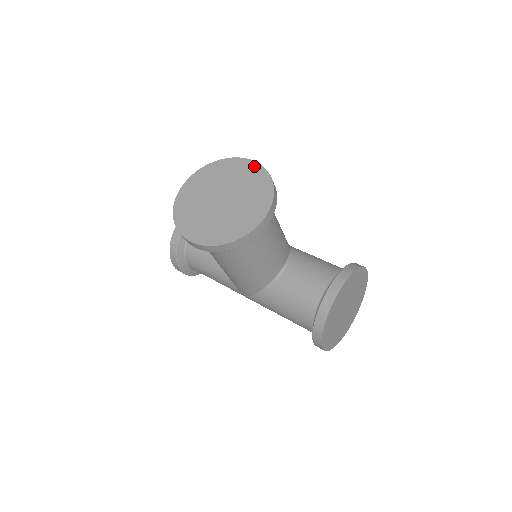
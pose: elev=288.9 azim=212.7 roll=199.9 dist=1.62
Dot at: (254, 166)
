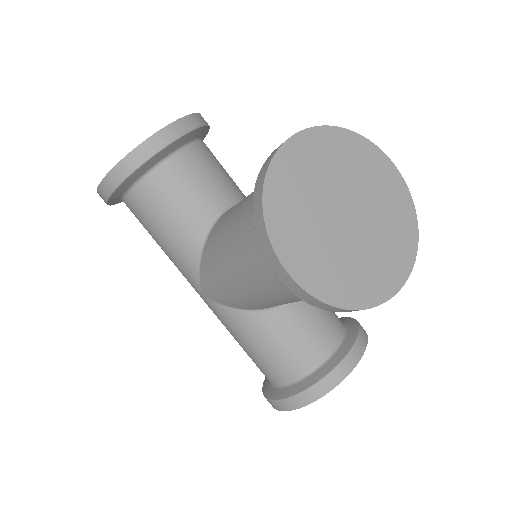
Dot at: (399, 182)
